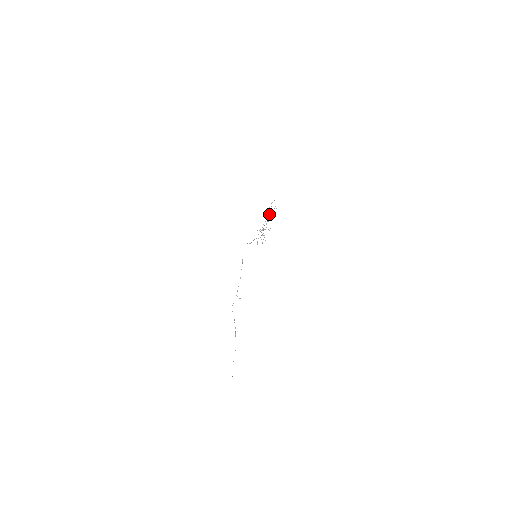
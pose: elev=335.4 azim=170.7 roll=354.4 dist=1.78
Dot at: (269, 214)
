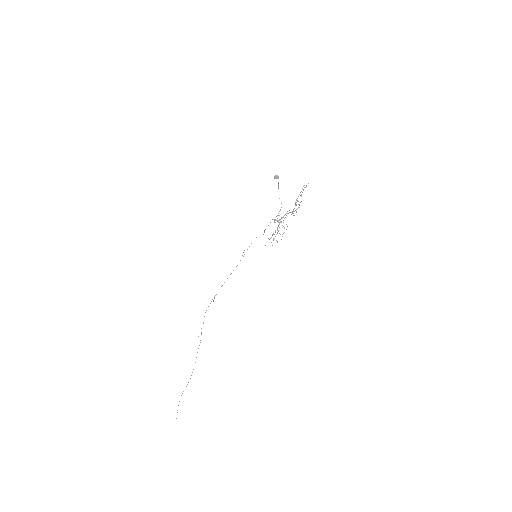
Dot at: (296, 204)
